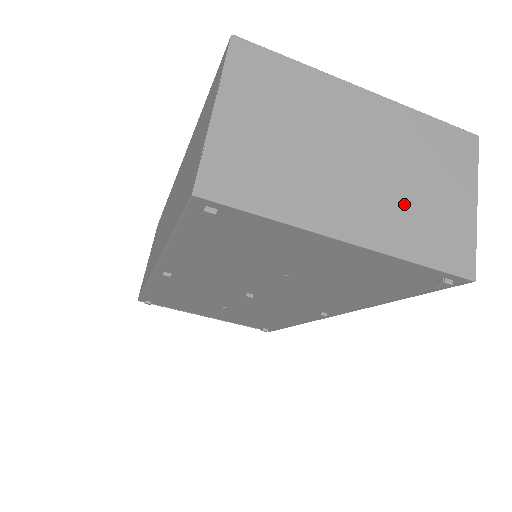
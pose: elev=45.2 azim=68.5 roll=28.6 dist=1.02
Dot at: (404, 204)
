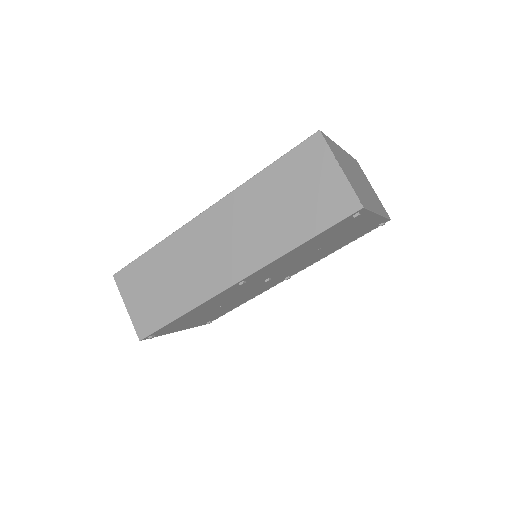
Dot at: (372, 195)
